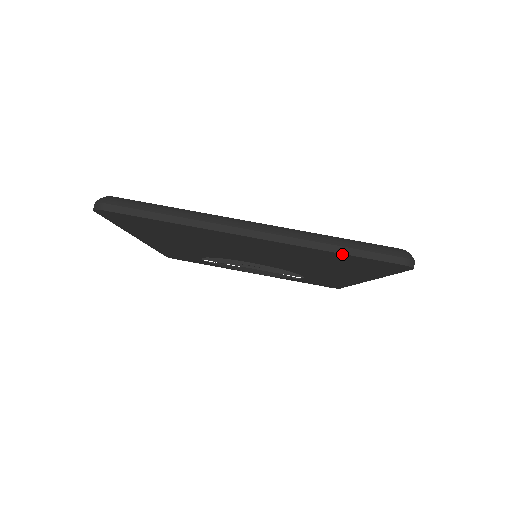
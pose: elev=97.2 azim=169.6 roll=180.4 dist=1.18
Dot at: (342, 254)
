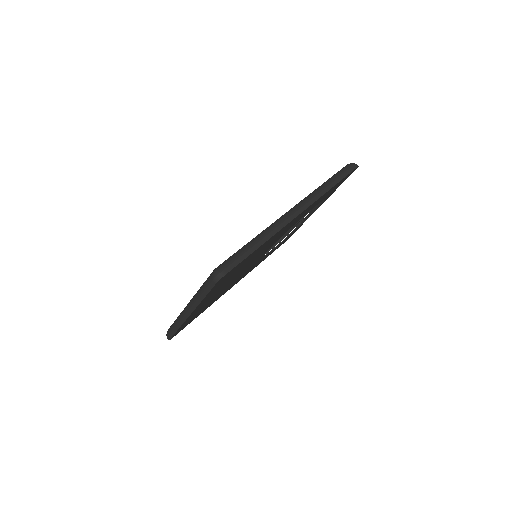
Dot at: (205, 297)
